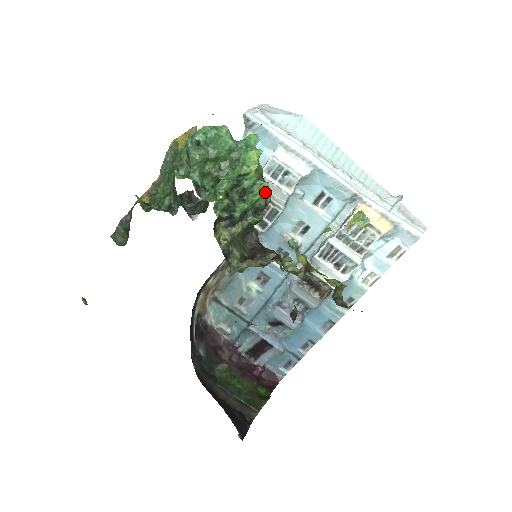
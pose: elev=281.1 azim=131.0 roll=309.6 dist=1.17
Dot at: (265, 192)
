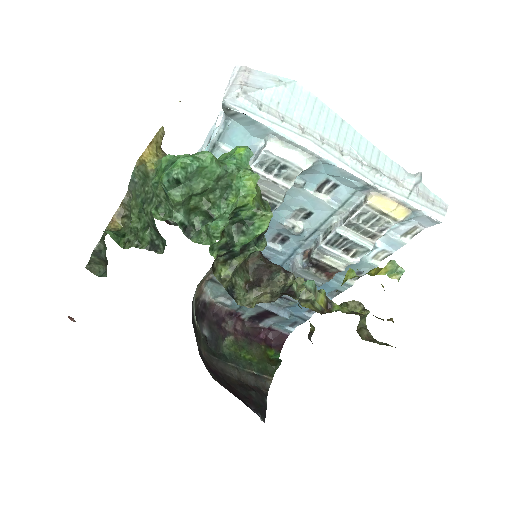
Dot at: occluded
